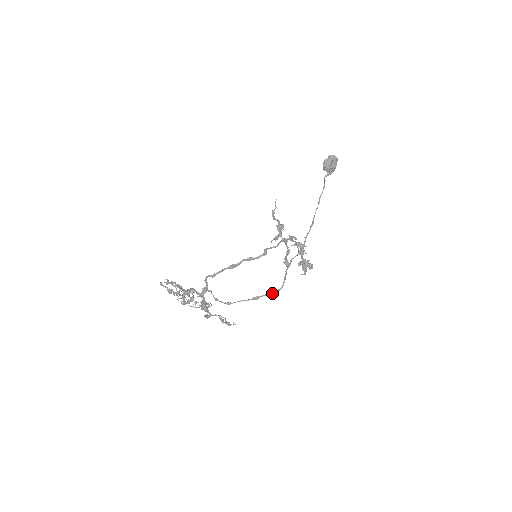
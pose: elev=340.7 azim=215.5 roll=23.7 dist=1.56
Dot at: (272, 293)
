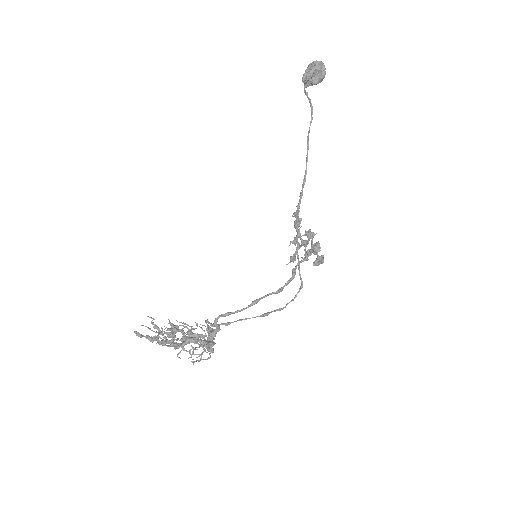
Dot at: (285, 306)
